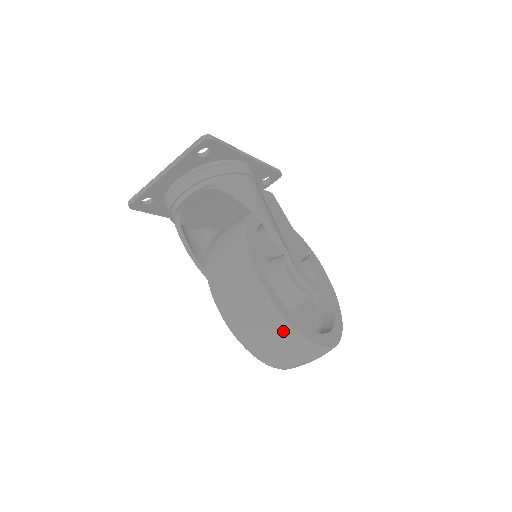
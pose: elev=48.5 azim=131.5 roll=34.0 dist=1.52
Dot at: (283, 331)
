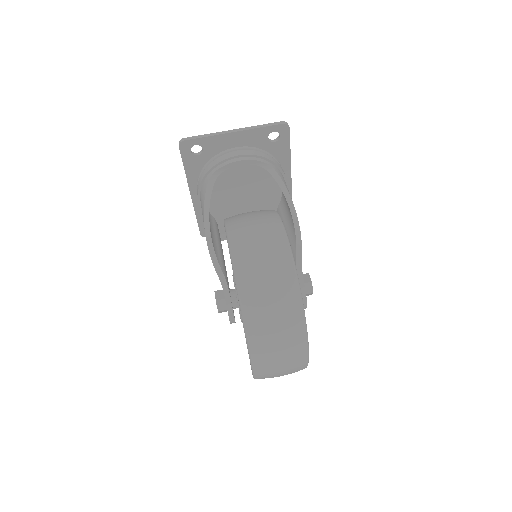
Dot at: (292, 294)
